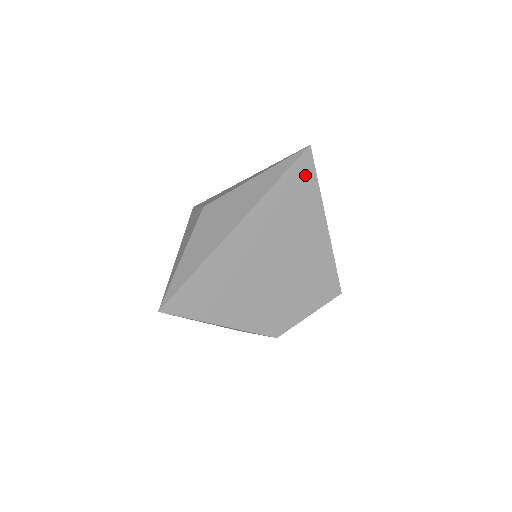
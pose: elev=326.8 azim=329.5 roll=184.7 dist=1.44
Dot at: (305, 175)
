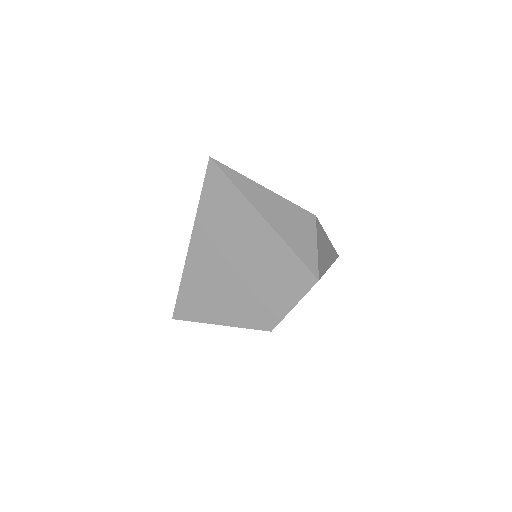
Dot at: (219, 184)
